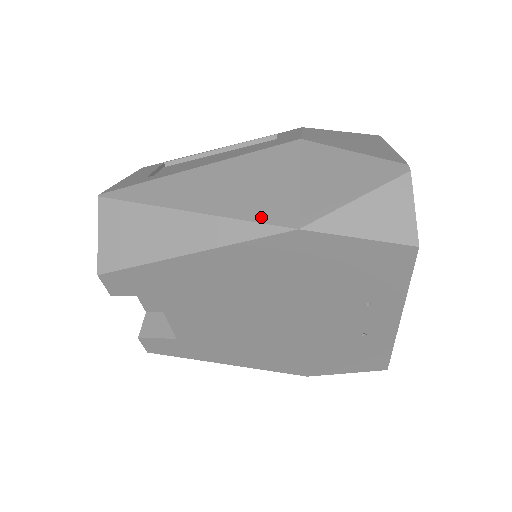
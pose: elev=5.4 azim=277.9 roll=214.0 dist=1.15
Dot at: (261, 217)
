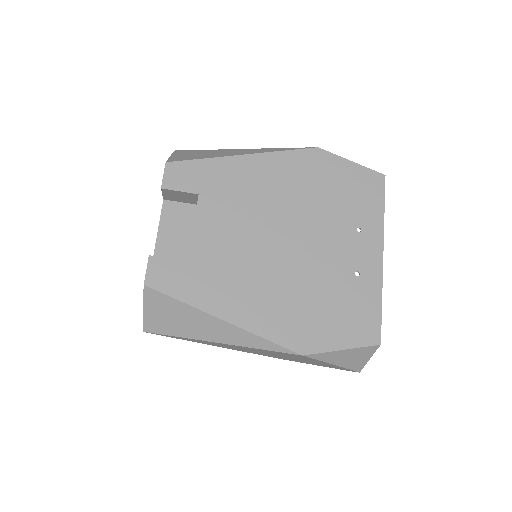
Dot at: occluded
